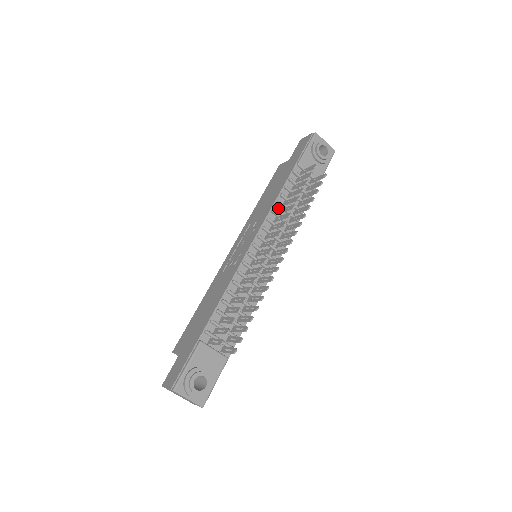
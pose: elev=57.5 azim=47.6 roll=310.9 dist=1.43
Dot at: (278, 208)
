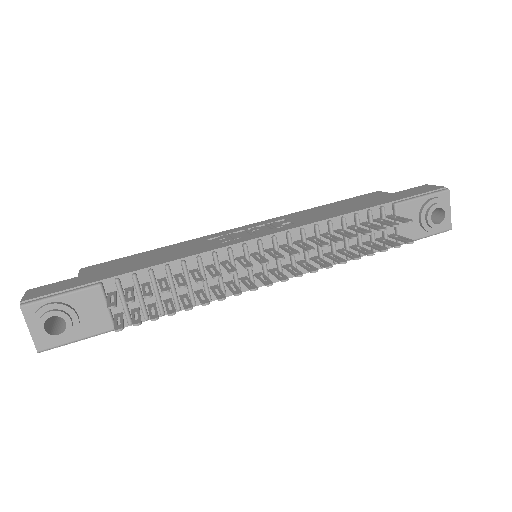
Dot at: (326, 229)
